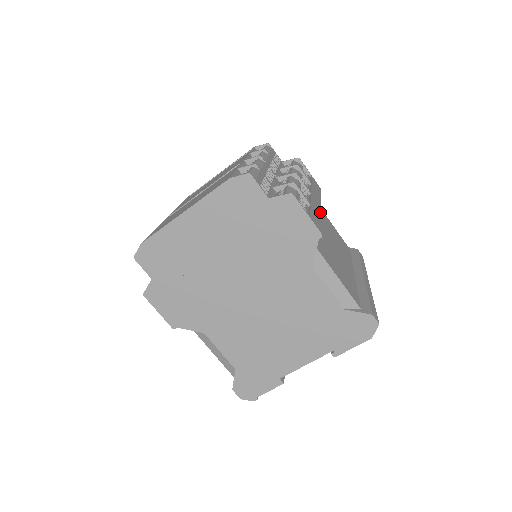
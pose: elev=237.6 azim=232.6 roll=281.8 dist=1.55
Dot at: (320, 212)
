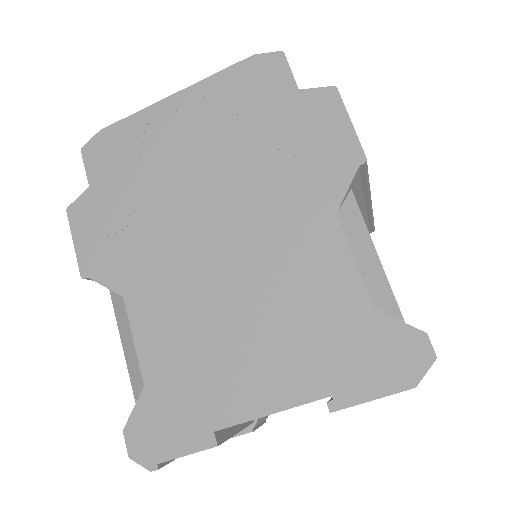
Dot at: occluded
